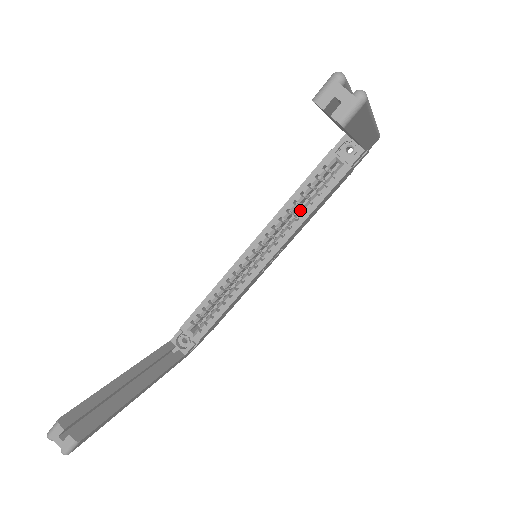
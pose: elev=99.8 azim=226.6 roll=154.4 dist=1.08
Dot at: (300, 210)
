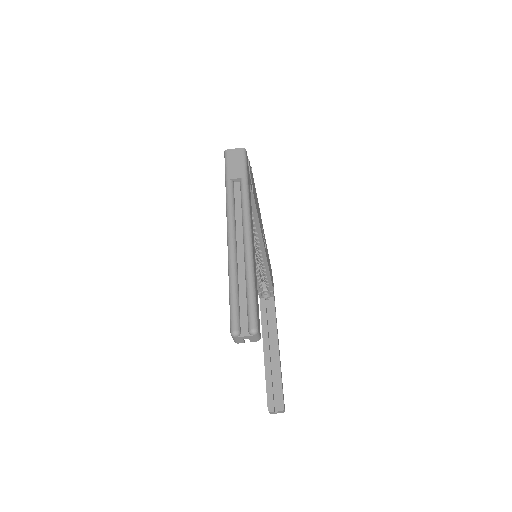
Dot at: occluded
